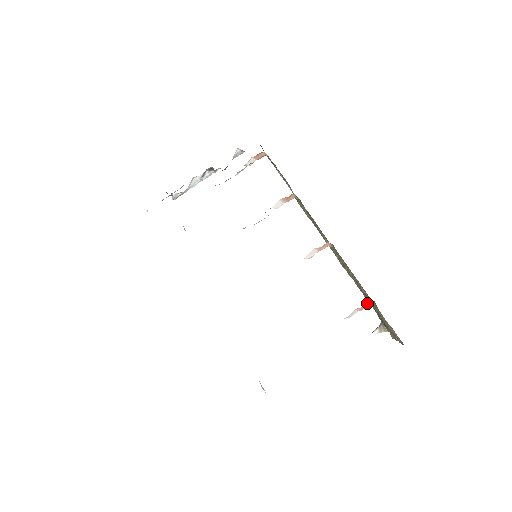
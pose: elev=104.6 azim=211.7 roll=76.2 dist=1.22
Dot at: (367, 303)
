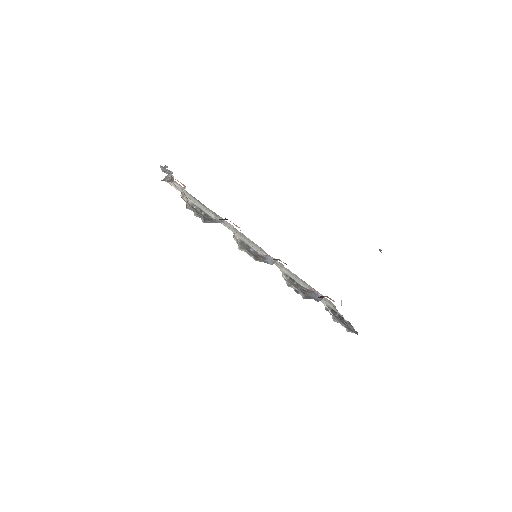
Dot at: occluded
